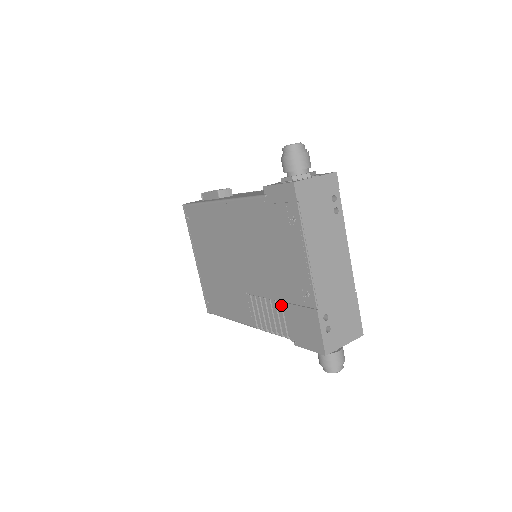
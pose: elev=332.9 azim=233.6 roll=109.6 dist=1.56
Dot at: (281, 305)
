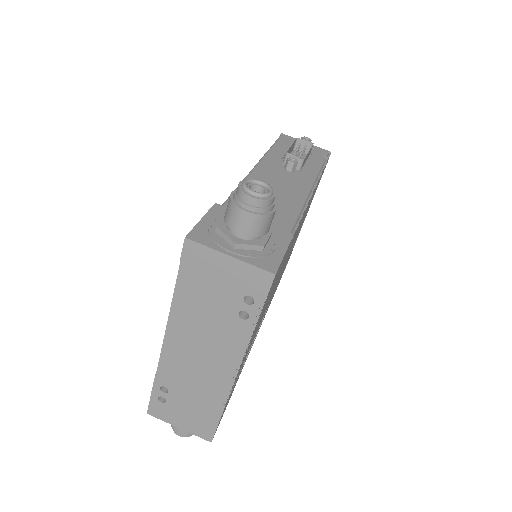
Dot at: occluded
